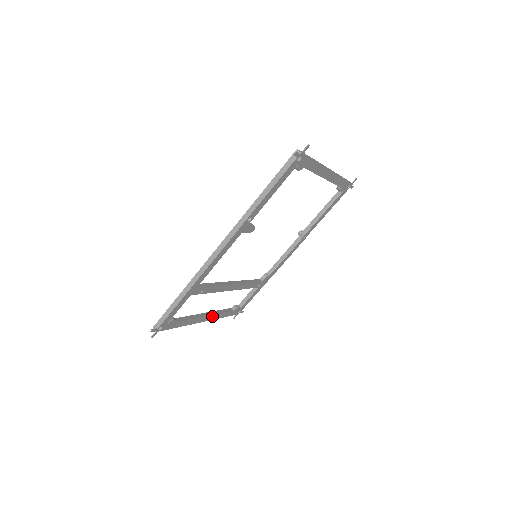
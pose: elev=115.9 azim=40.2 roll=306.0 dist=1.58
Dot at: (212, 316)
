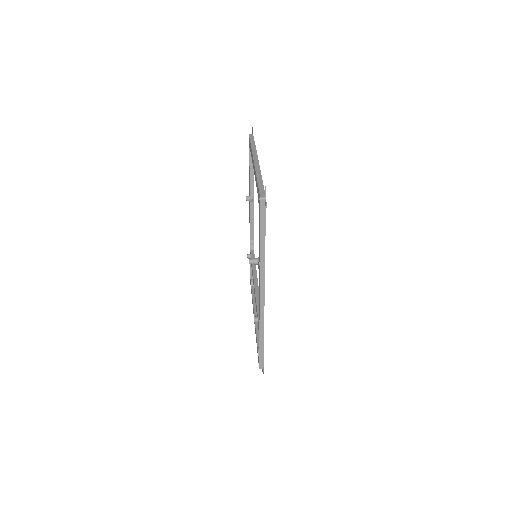
Dot at: occluded
